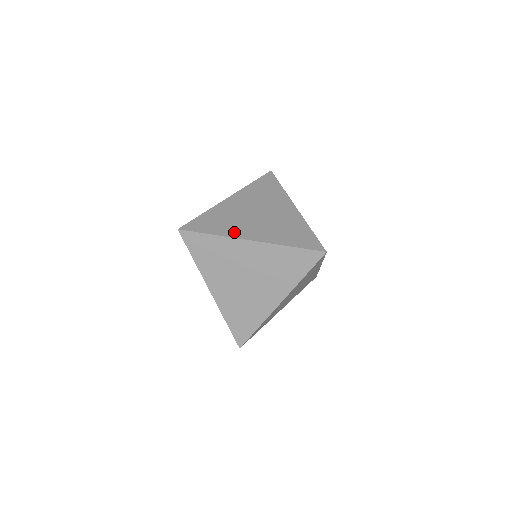
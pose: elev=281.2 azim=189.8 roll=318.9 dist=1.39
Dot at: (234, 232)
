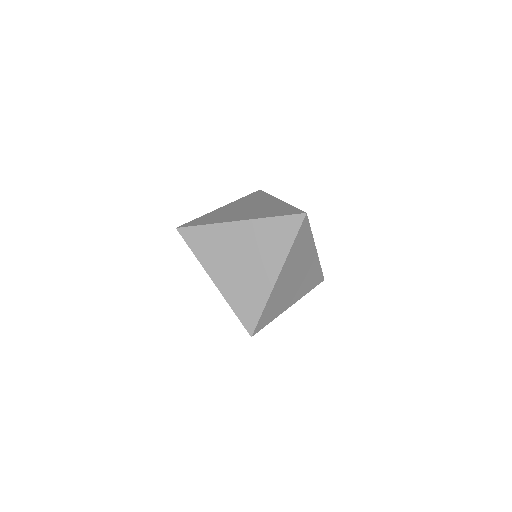
Dot at: (224, 220)
